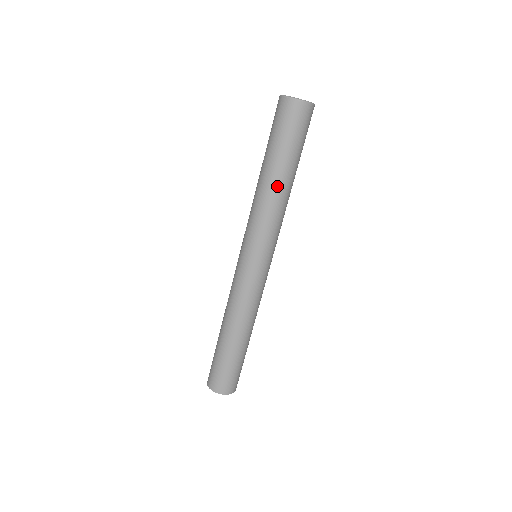
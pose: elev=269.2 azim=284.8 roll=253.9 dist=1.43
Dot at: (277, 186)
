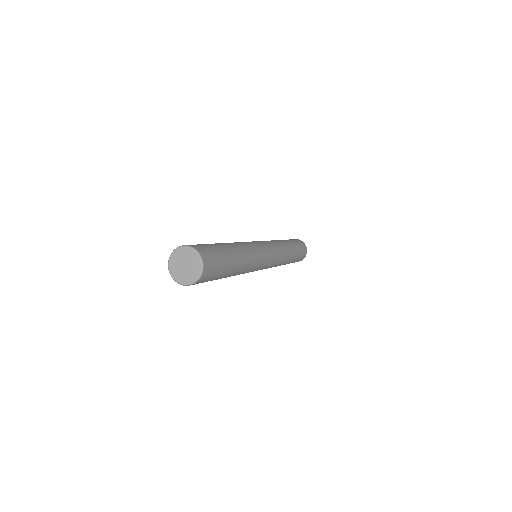
Dot at: occluded
